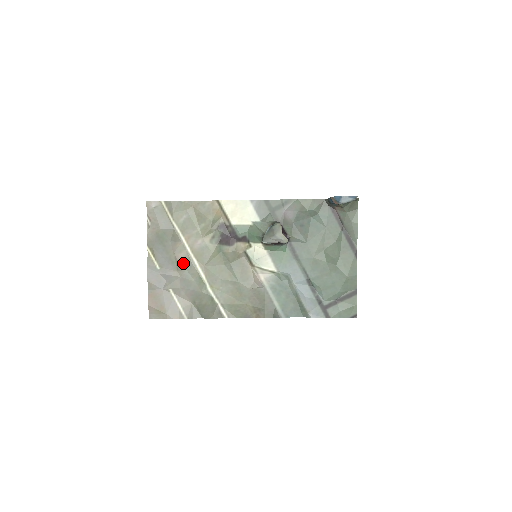
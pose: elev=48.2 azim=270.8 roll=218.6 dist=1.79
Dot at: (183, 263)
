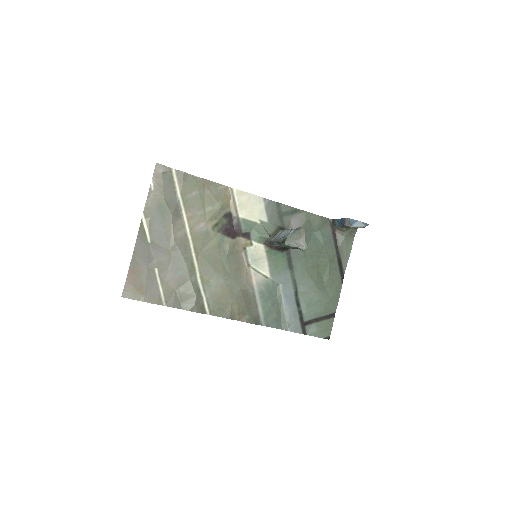
Dot at: (179, 243)
